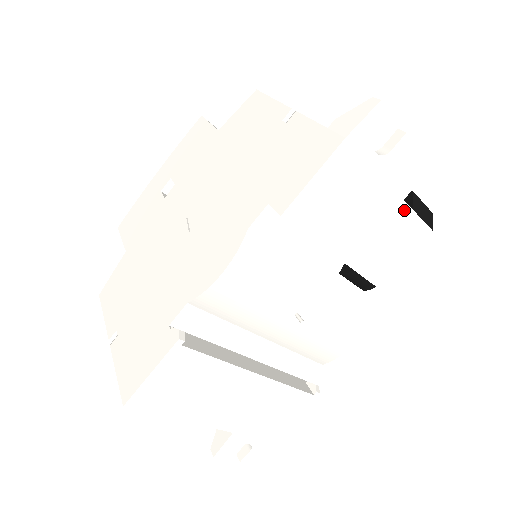
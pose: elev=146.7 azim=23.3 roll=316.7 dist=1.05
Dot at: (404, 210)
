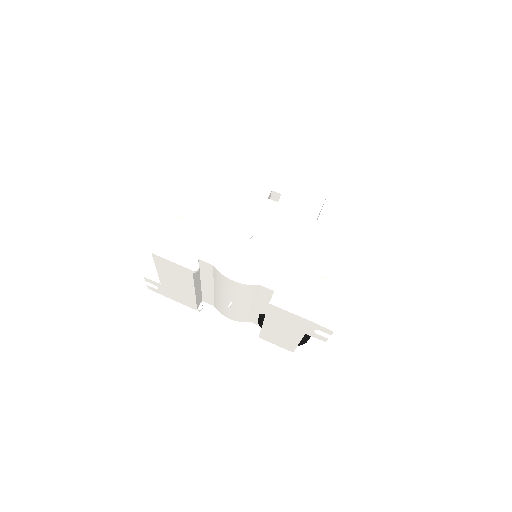
Dot at: (299, 338)
